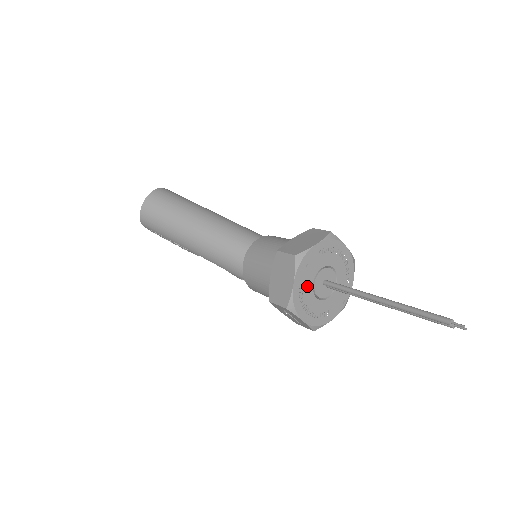
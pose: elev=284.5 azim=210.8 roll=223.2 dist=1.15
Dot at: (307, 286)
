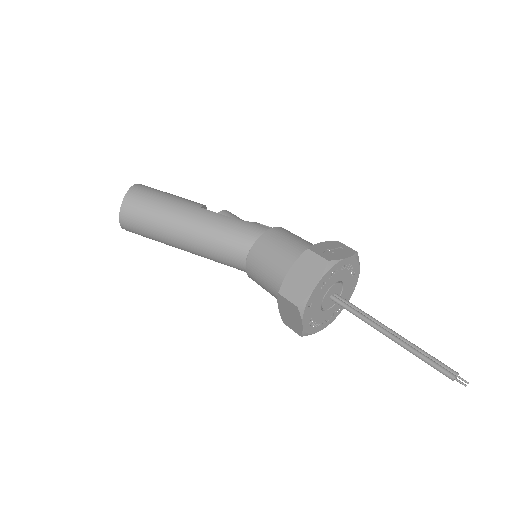
Dot at: (315, 314)
